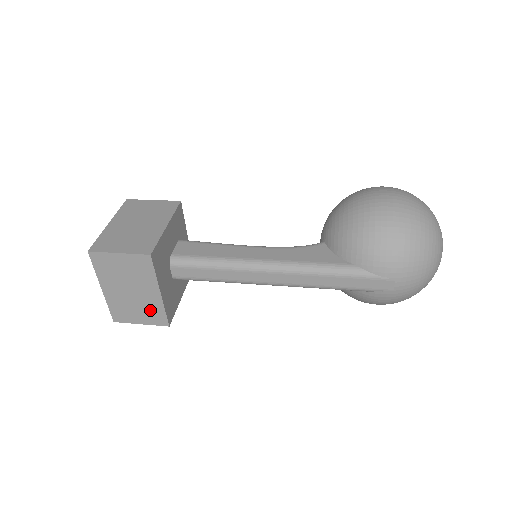
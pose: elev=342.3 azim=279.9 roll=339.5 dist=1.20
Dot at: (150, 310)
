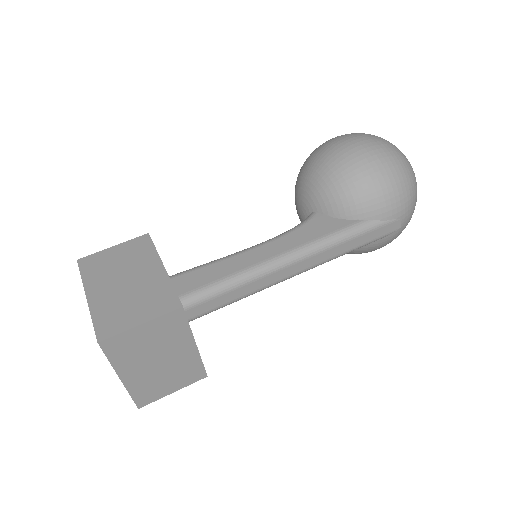
Dot at: (184, 371)
